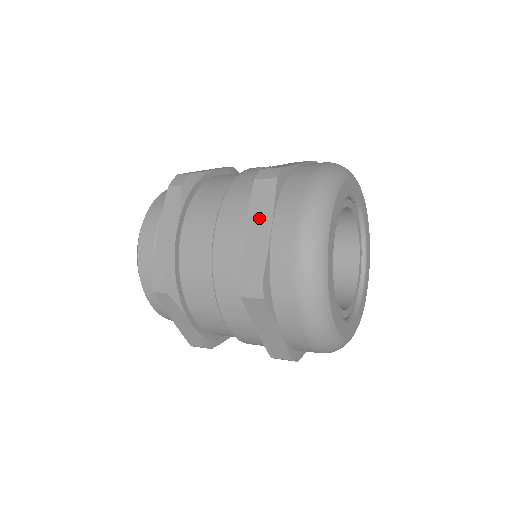
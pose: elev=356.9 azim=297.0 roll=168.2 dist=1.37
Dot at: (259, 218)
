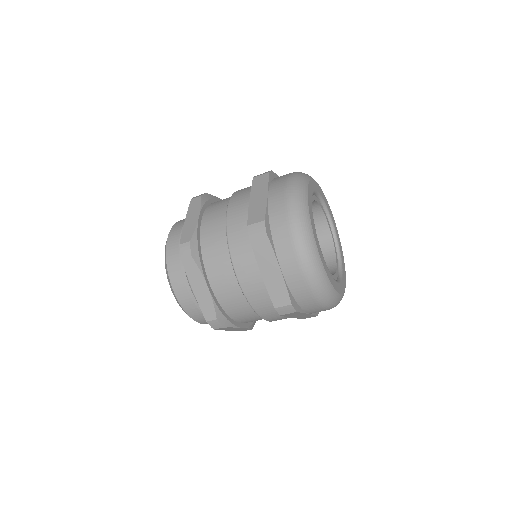
Dot at: occluded
